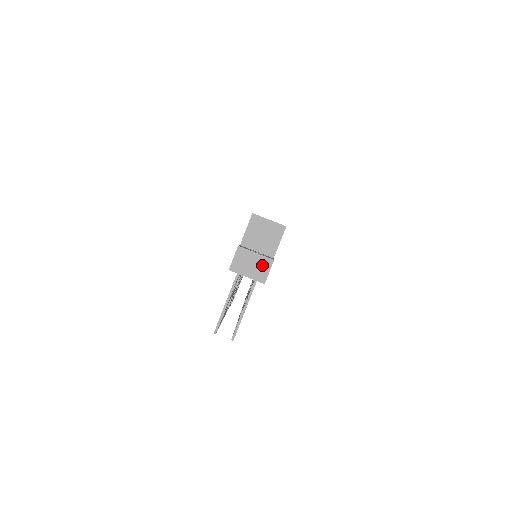
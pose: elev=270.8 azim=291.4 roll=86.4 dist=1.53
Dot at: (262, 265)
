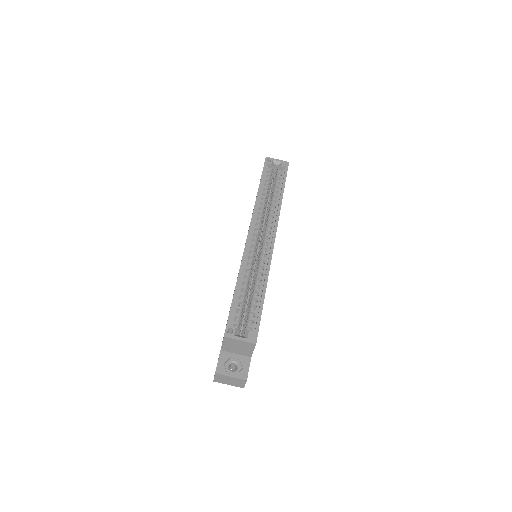
Dot at: (238, 382)
